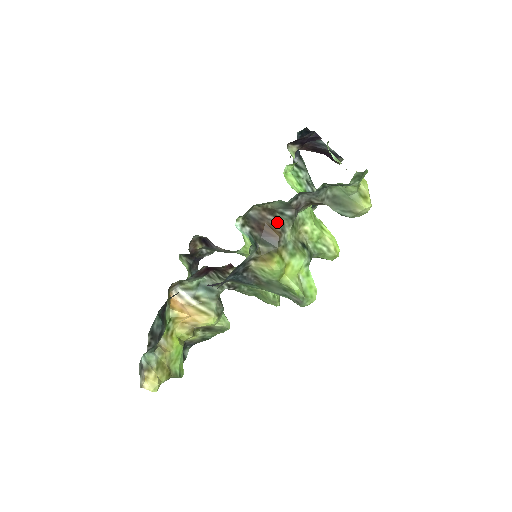
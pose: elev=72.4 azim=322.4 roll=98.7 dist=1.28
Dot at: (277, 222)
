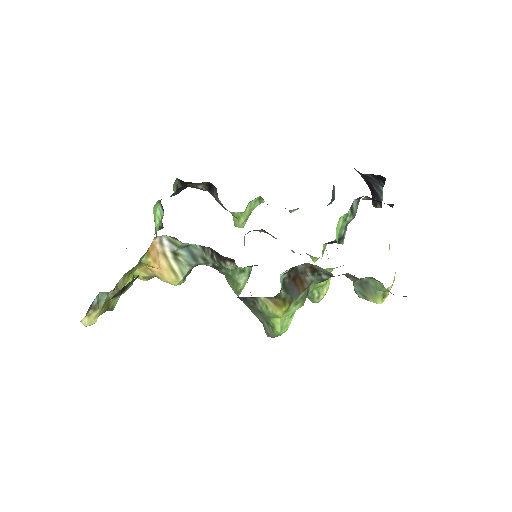
Dot at: (310, 279)
